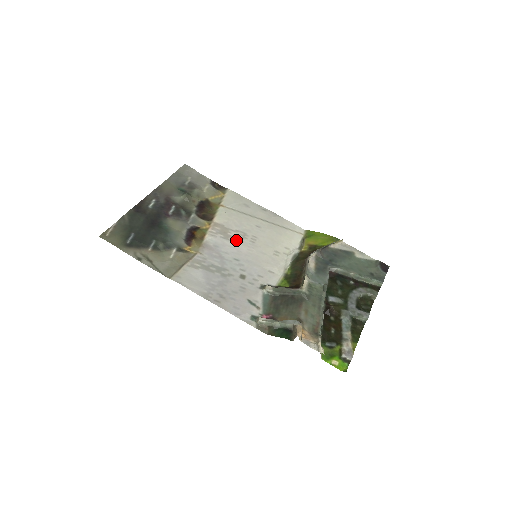
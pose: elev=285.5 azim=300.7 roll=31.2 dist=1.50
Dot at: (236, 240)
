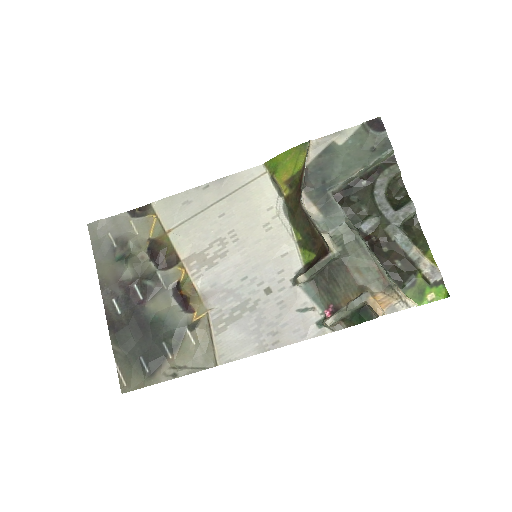
Dot at: (221, 257)
